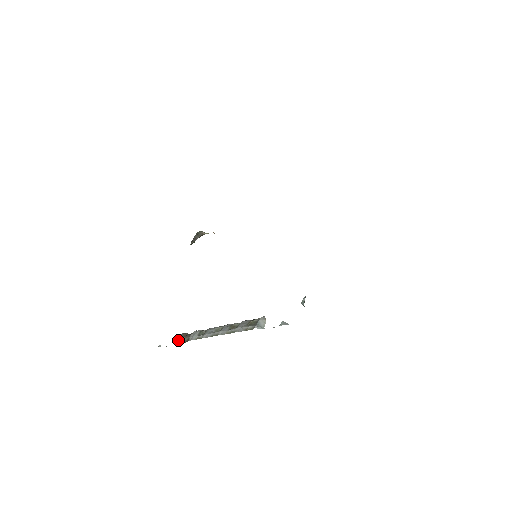
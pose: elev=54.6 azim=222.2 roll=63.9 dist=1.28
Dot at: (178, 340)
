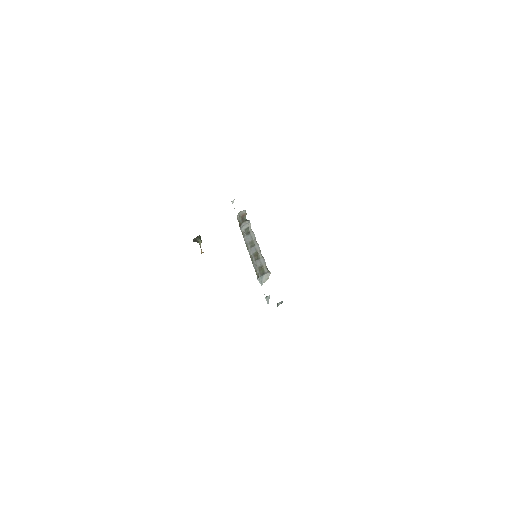
Dot at: (238, 215)
